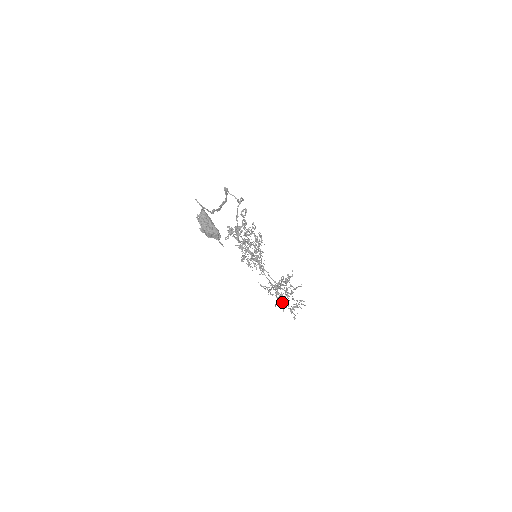
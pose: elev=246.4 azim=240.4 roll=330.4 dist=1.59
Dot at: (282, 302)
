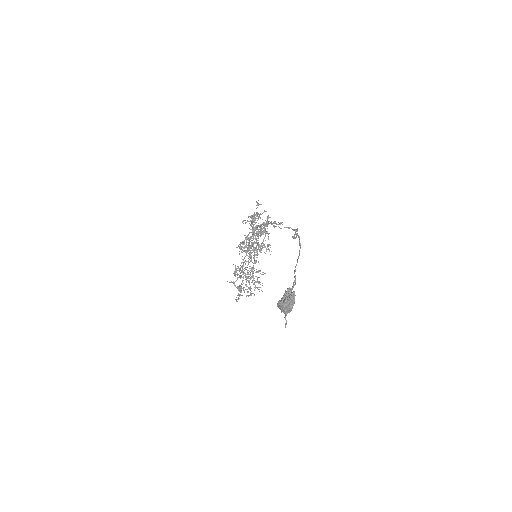
Dot at: (240, 289)
